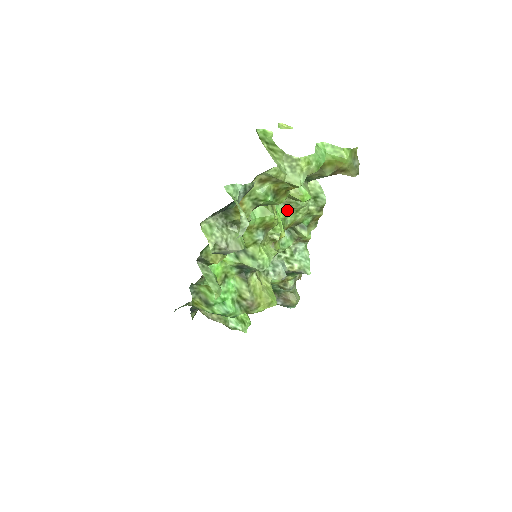
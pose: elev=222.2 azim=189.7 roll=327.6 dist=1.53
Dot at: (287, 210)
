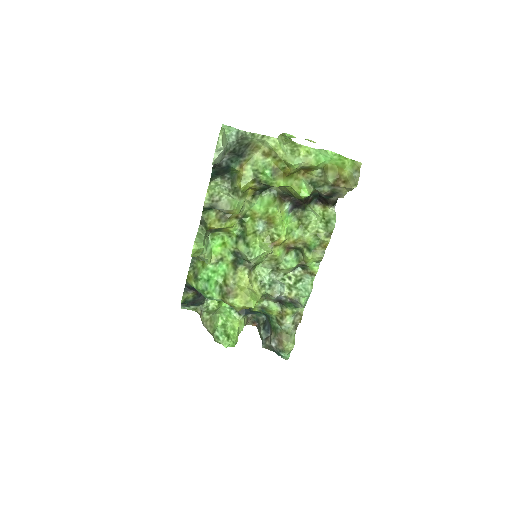
Dot at: (297, 223)
